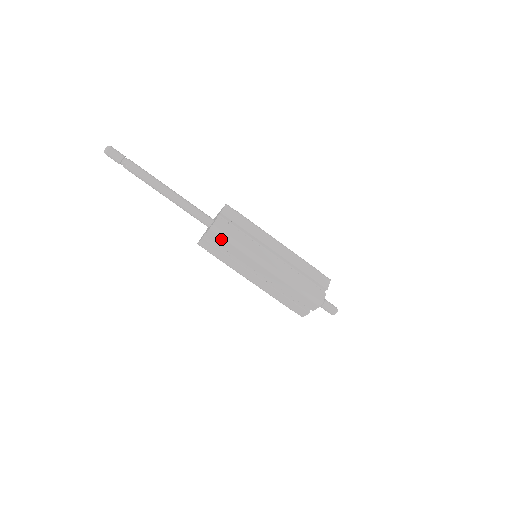
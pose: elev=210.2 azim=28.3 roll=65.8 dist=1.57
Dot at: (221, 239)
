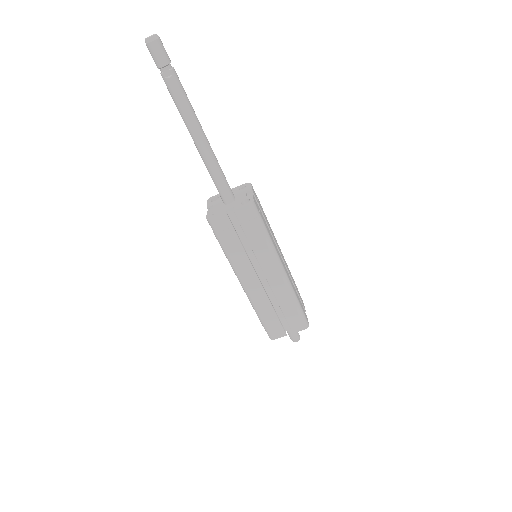
Dot at: (254, 222)
